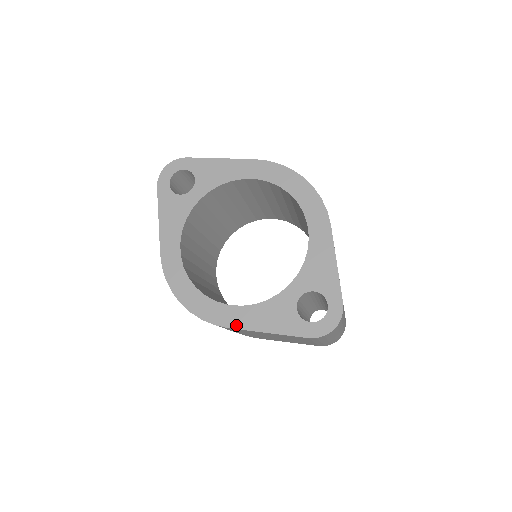
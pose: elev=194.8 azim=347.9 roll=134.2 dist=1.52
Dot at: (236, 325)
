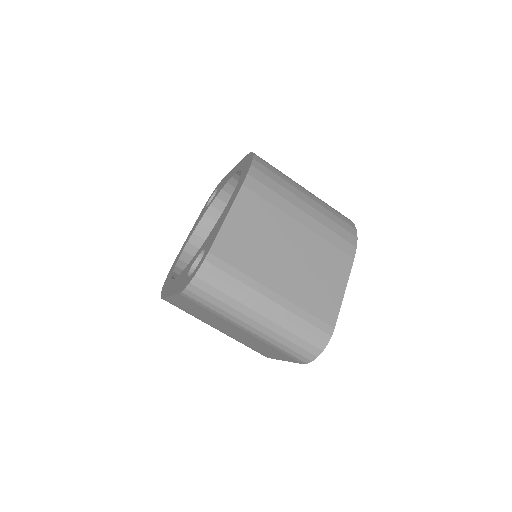
Dot at: (166, 295)
